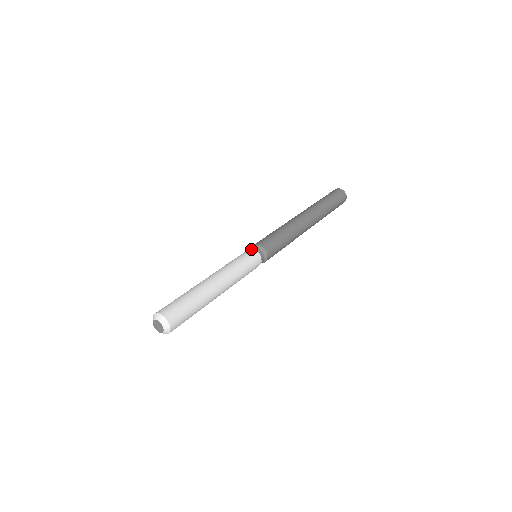
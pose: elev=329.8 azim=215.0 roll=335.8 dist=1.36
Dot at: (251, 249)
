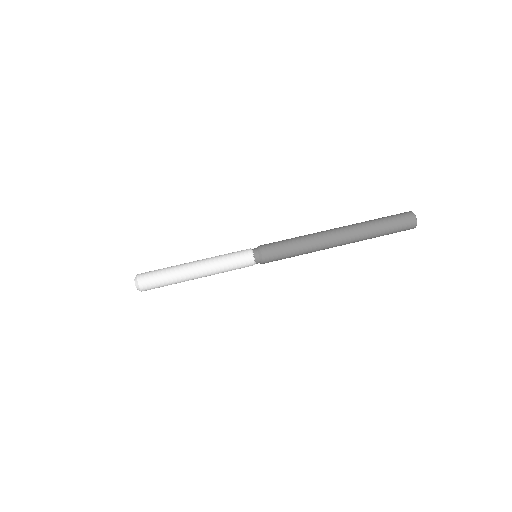
Dot at: (253, 259)
